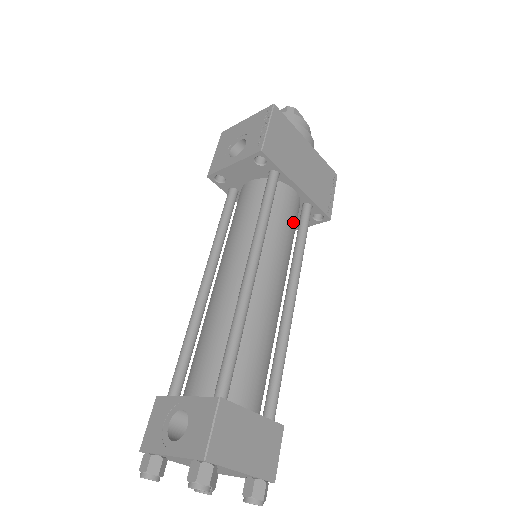
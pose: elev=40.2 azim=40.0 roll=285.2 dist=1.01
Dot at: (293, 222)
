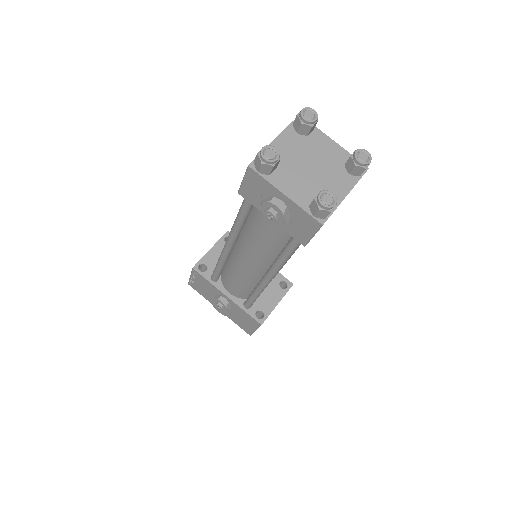
Dot at: occluded
